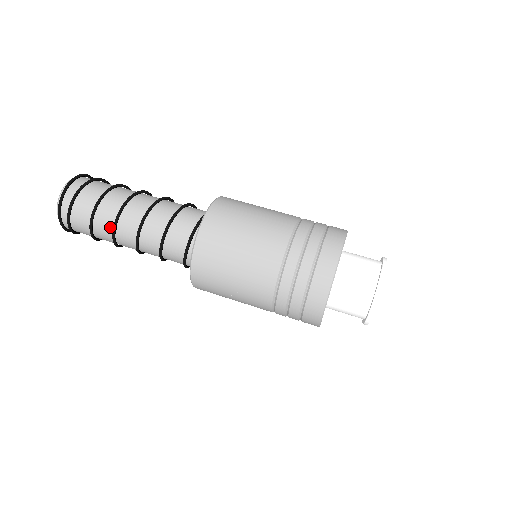
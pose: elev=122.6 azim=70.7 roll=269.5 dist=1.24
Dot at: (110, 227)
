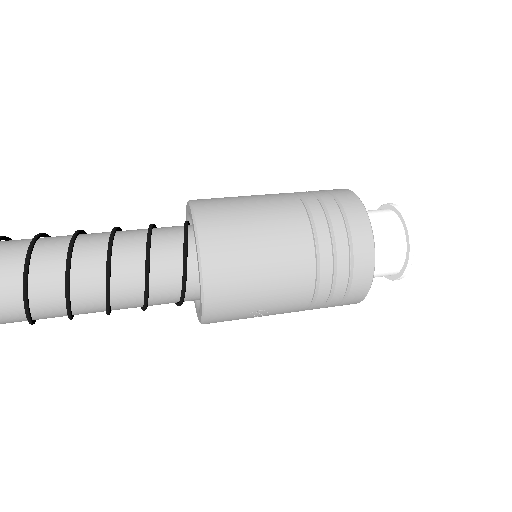
Dot at: (59, 305)
